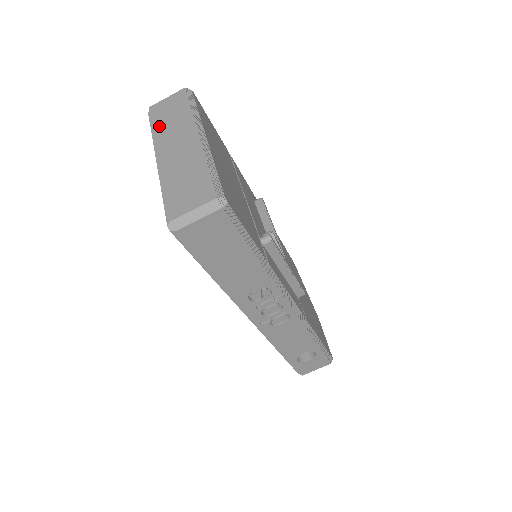
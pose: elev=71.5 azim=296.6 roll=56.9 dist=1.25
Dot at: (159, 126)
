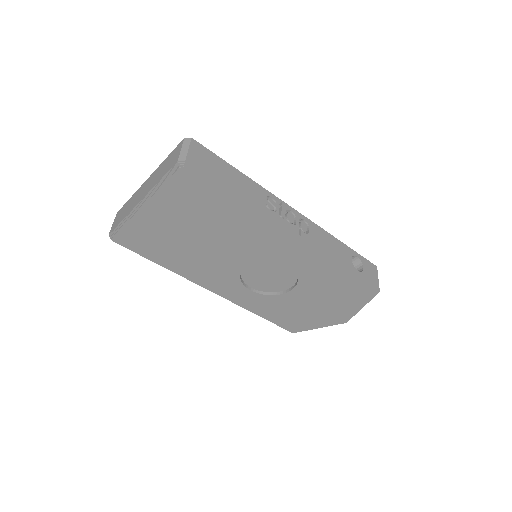
Dot at: (124, 216)
